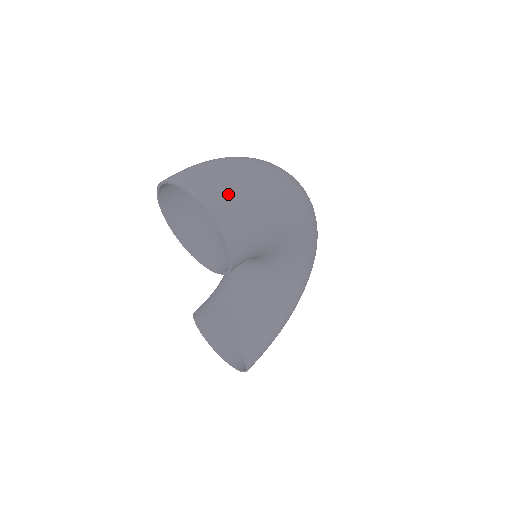
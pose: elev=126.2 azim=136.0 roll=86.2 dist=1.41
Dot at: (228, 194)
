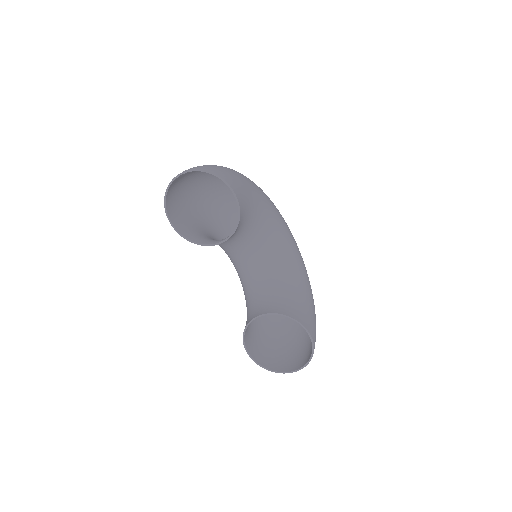
Dot at: (208, 166)
